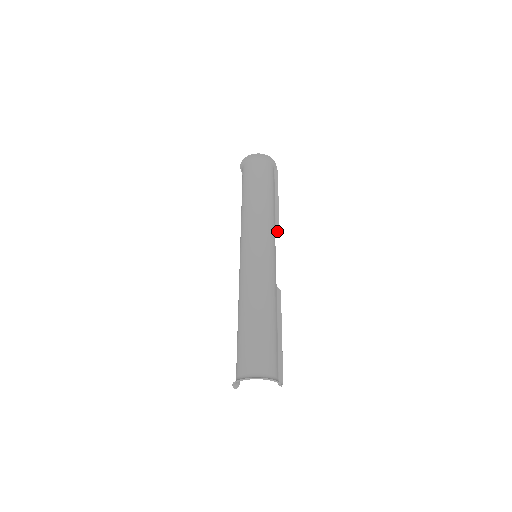
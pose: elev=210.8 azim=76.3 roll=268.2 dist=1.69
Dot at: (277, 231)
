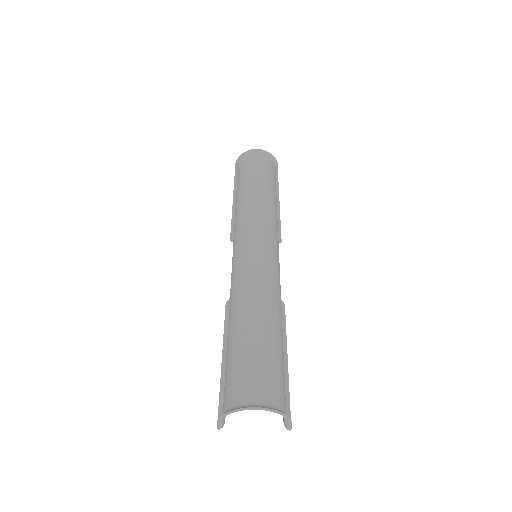
Dot at: (279, 237)
